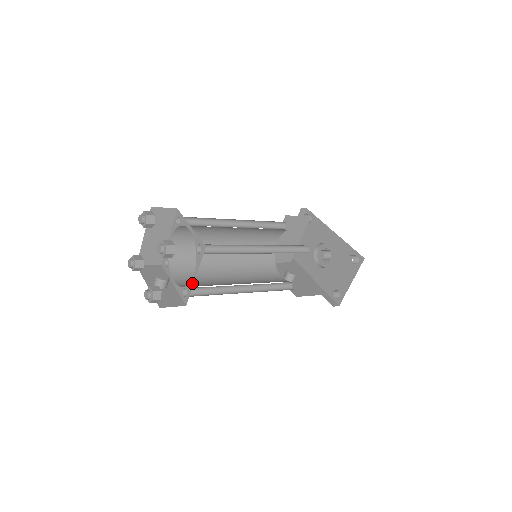
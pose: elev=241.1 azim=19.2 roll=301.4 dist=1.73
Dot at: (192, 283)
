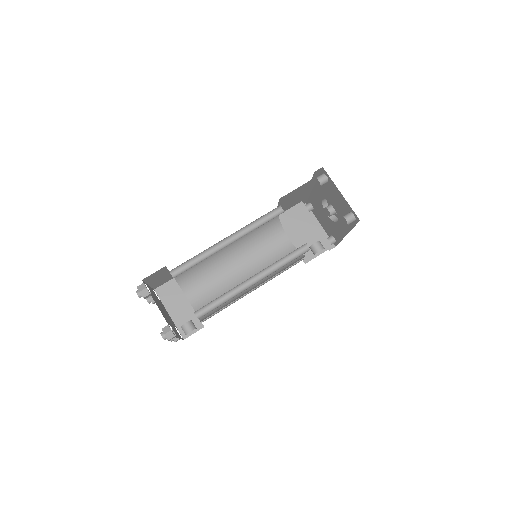
Dot at: occluded
